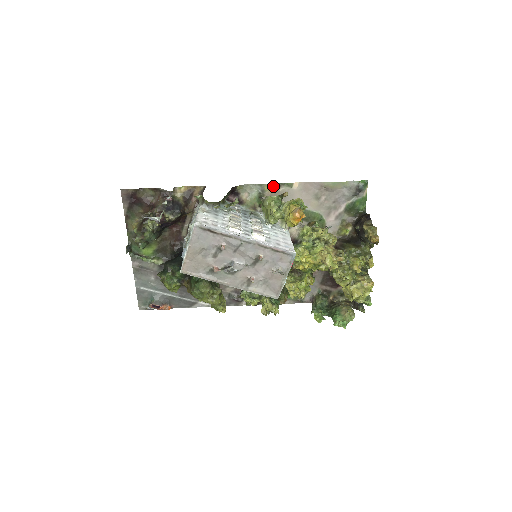
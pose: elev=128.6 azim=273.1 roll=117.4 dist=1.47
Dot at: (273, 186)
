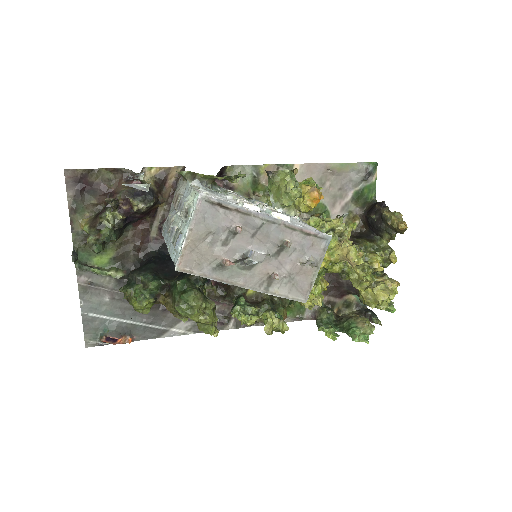
Dot at: (270, 168)
